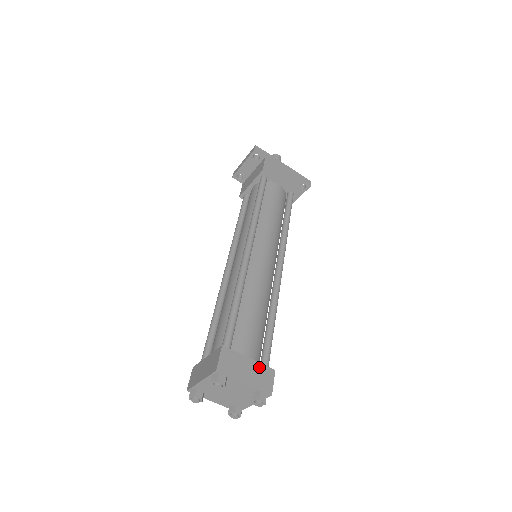
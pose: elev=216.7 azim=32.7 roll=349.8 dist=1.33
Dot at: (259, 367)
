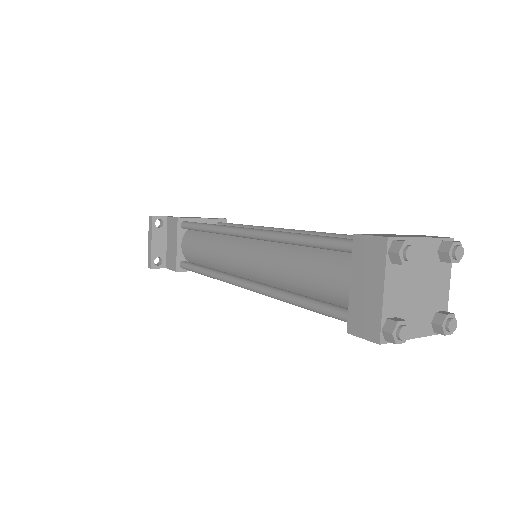
Dot at: (406, 235)
